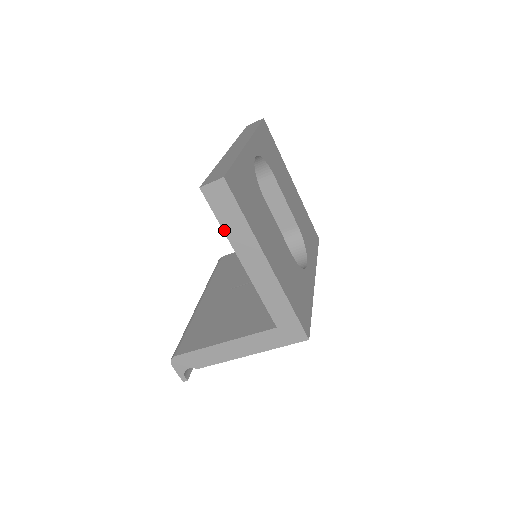
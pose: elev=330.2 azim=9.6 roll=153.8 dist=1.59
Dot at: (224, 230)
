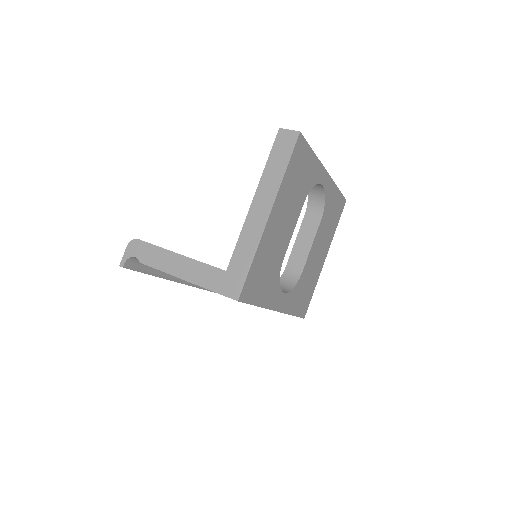
Dot at: (266, 167)
